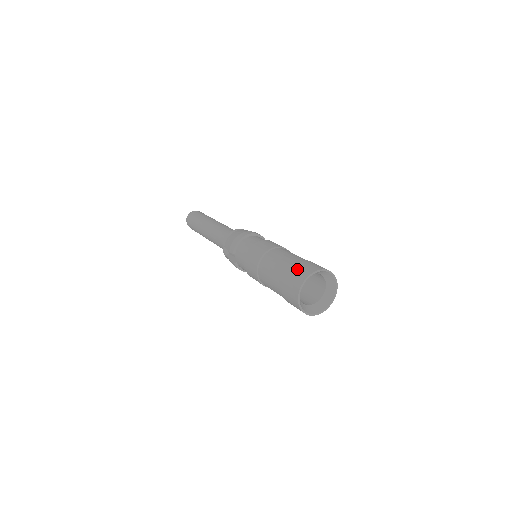
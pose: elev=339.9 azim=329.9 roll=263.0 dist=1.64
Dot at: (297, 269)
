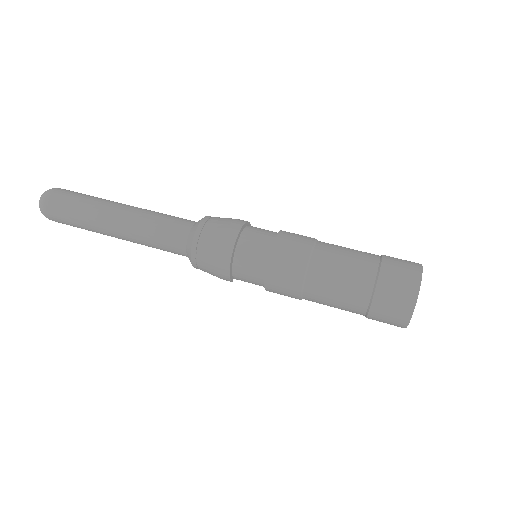
Dot at: (384, 309)
